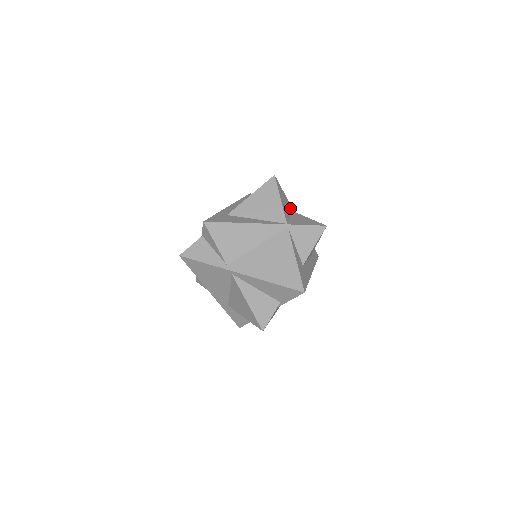
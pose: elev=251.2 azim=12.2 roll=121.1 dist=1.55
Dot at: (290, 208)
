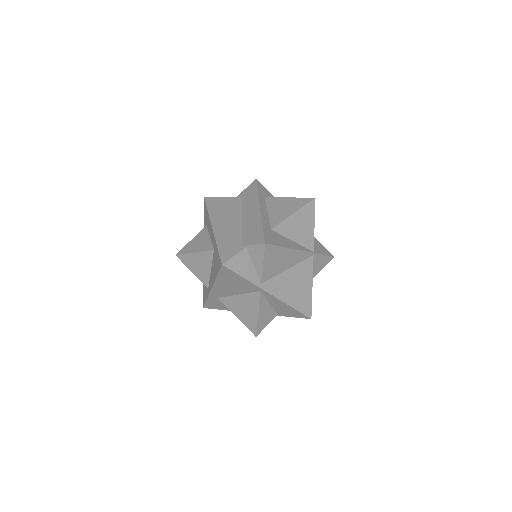
Dot at: occluded
